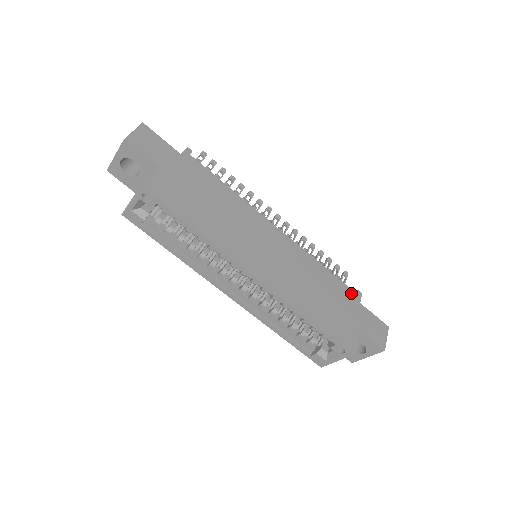
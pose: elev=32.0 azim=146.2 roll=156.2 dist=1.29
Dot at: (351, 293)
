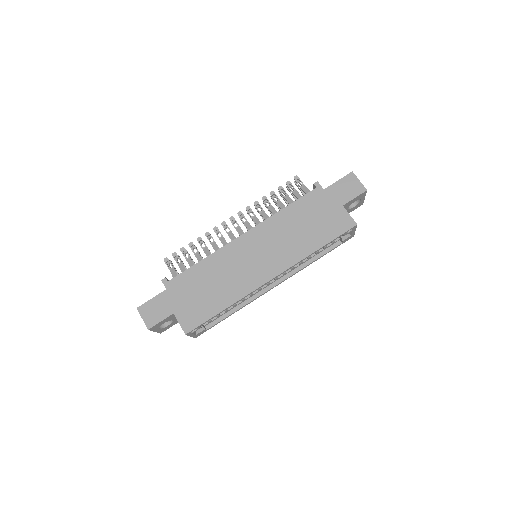
Dot at: (313, 194)
